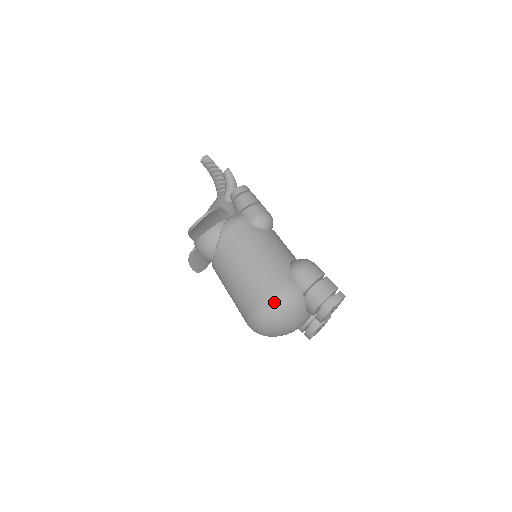
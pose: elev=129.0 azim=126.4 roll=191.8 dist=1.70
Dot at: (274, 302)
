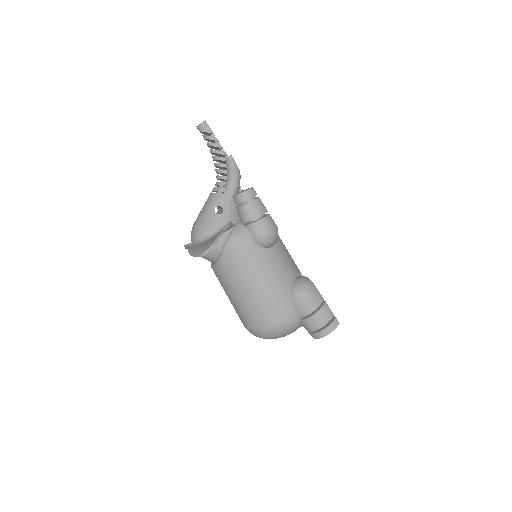
Dot at: (273, 329)
